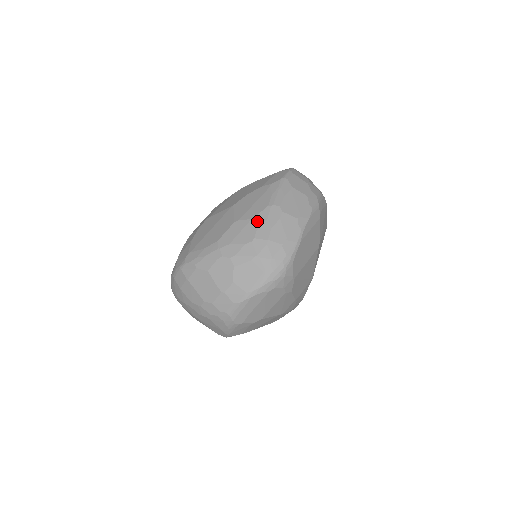
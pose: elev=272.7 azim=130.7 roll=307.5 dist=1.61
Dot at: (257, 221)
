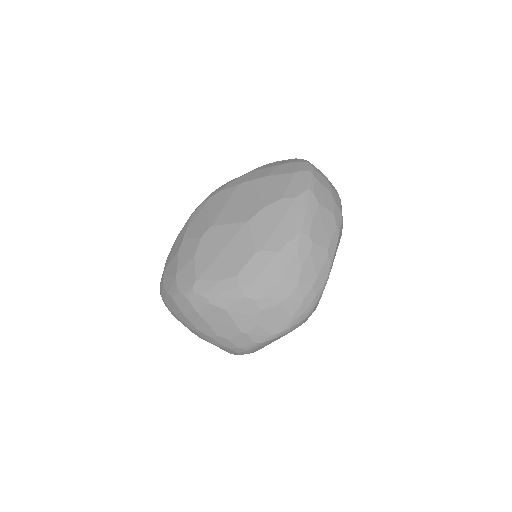
Dot at: (285, 255)
